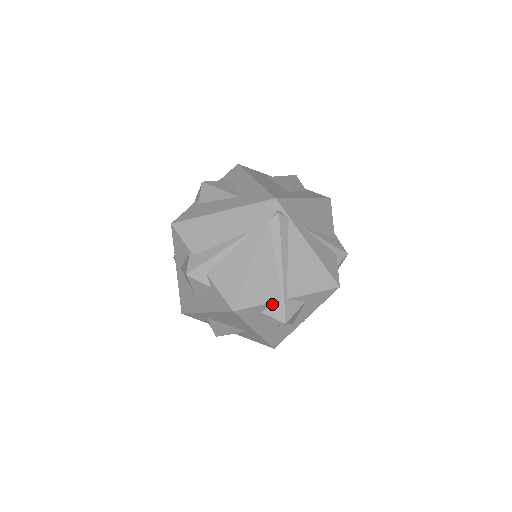
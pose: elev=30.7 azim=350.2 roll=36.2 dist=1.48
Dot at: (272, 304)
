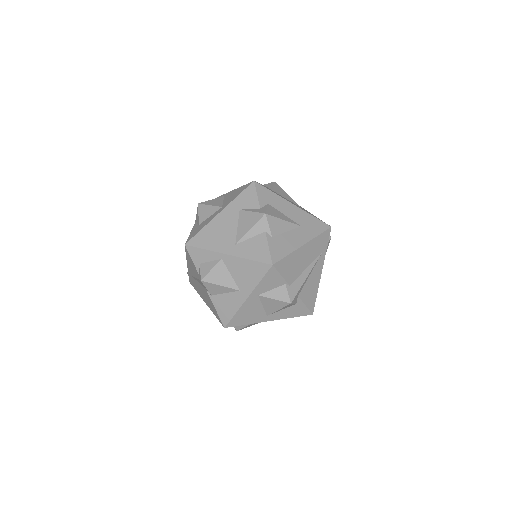
Dot at: occluded
